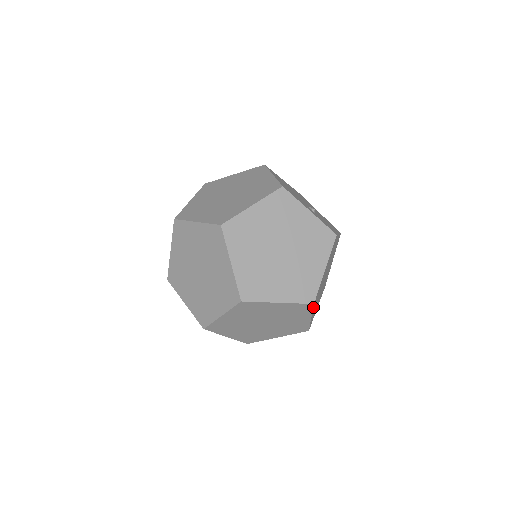
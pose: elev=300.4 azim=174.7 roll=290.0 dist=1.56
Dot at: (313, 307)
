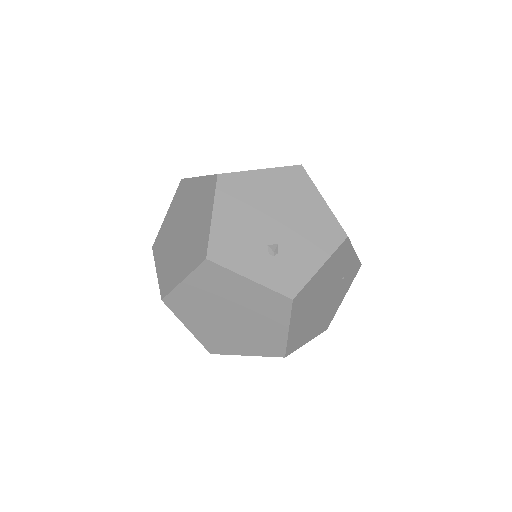
Dot at: (292, 352)
